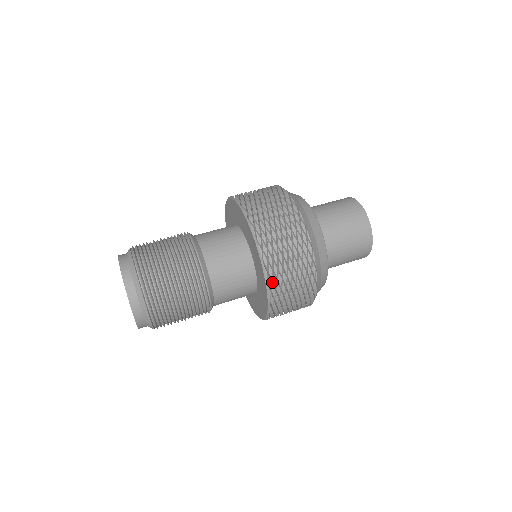
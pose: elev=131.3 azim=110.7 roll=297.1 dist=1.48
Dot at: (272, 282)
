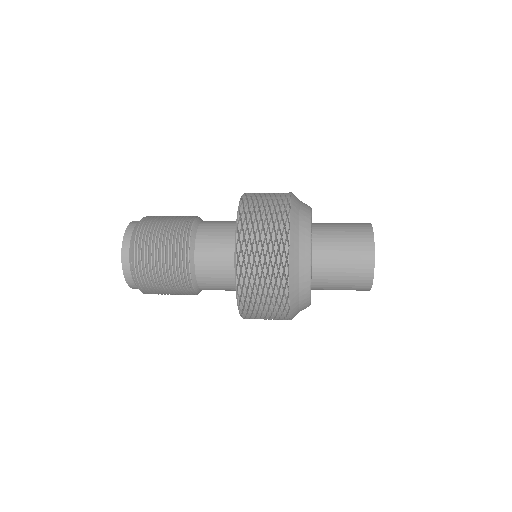
Dot at: (243, 229)
